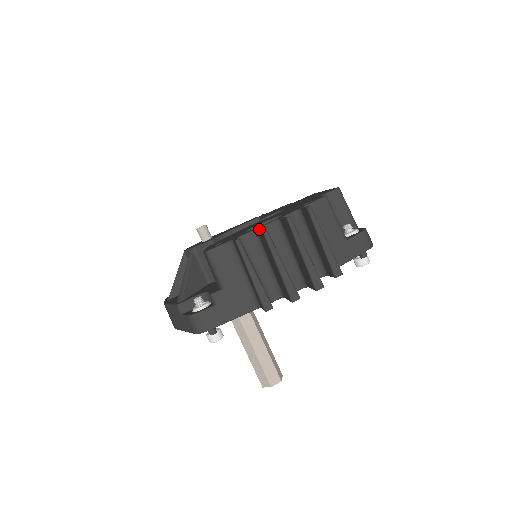
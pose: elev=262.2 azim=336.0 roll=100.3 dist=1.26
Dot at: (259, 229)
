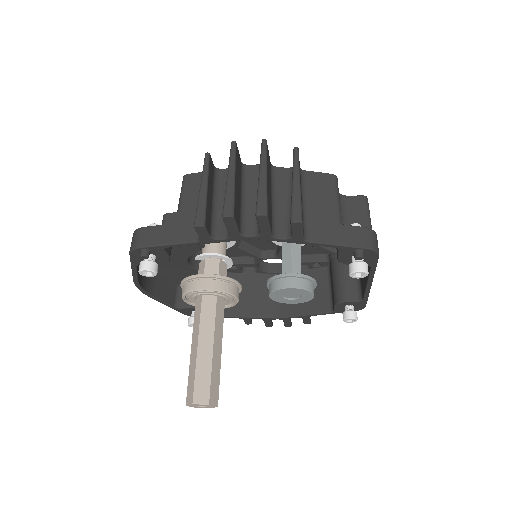
Dot at: occluded
